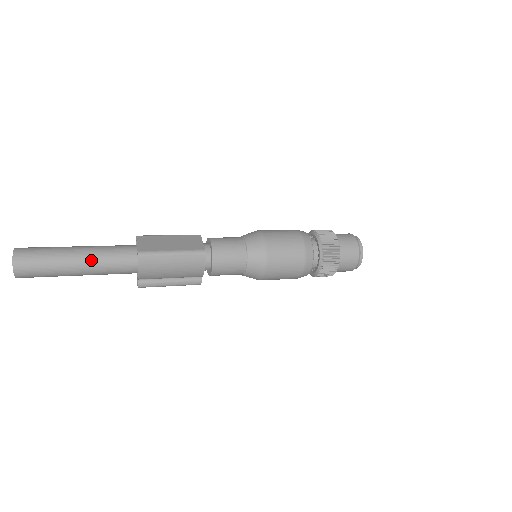
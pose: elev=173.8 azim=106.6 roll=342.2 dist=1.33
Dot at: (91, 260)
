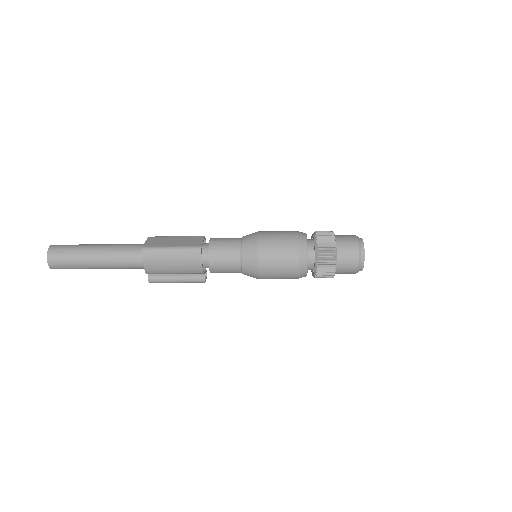
Dot at: (106, 254)
